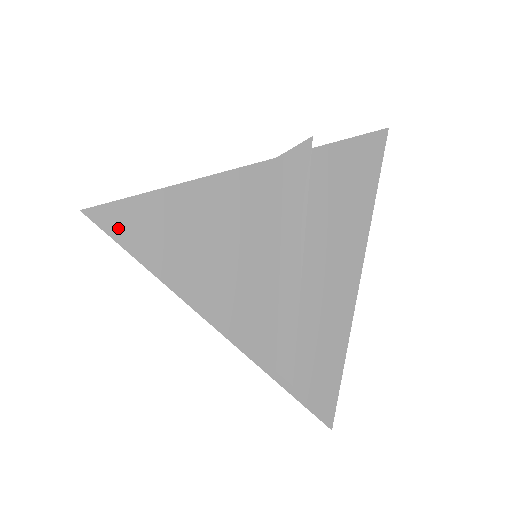
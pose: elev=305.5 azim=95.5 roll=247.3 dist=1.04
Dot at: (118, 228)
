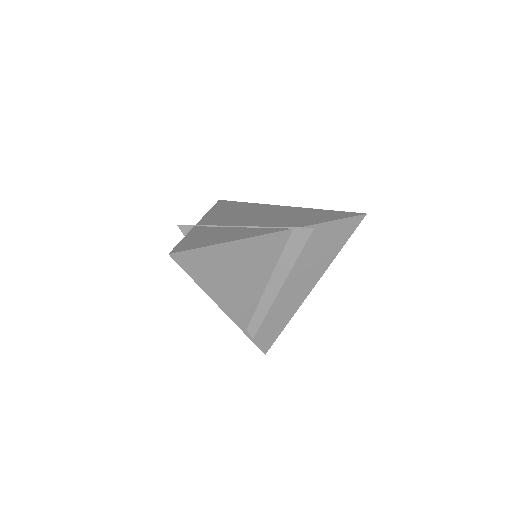
Dot at: (186, 263)
